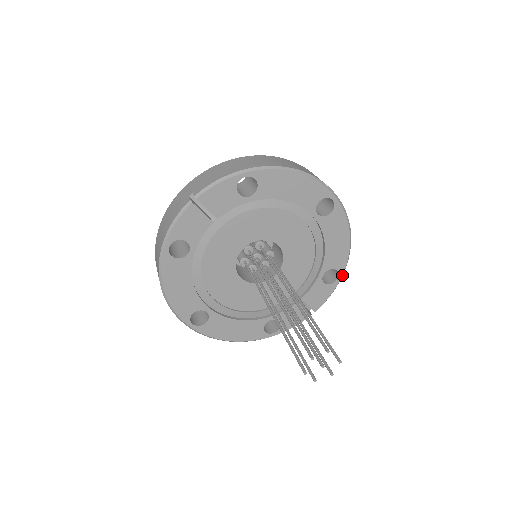
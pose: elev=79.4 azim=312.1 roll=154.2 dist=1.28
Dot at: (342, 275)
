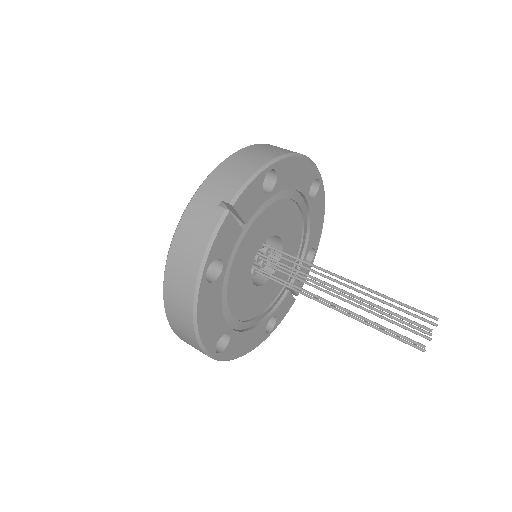
Dot at: (316, 252)
